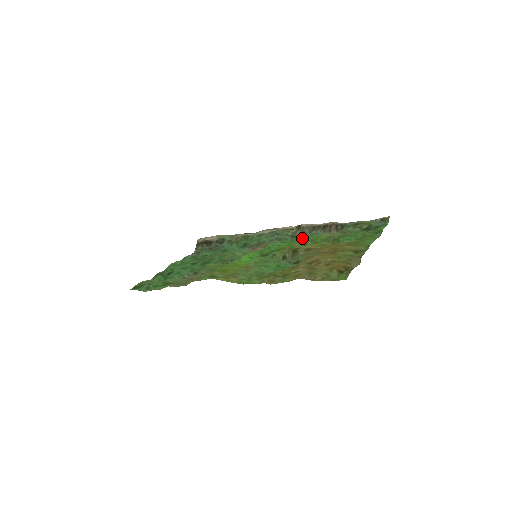
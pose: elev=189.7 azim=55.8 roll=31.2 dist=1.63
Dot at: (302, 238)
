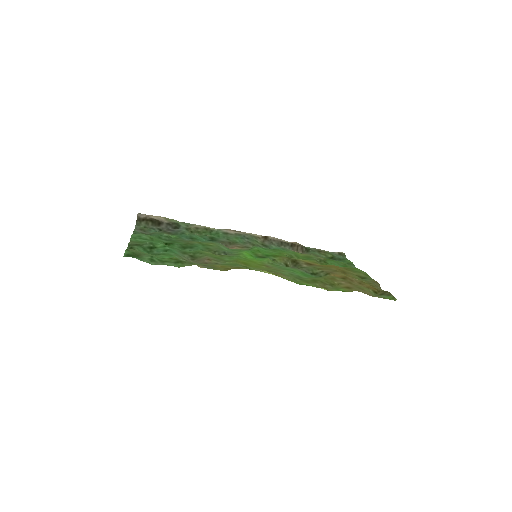
Dot at: (283, 250)
